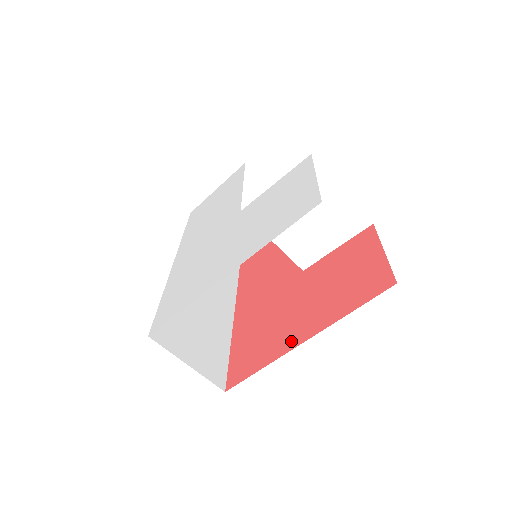
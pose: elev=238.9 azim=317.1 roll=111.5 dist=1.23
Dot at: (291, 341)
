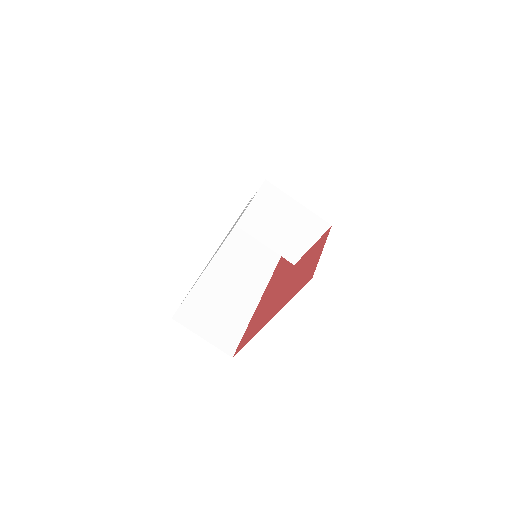
Dot at: (265, 322)
